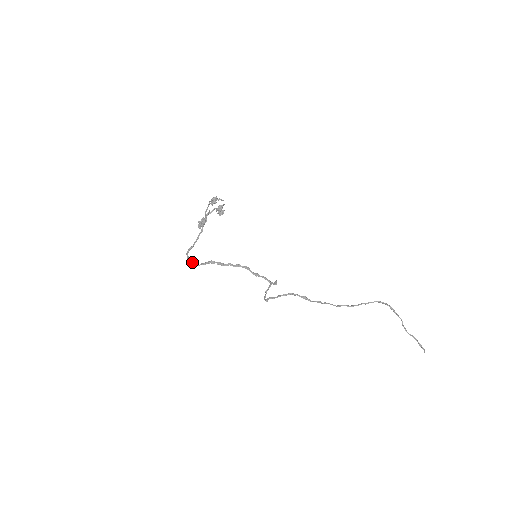
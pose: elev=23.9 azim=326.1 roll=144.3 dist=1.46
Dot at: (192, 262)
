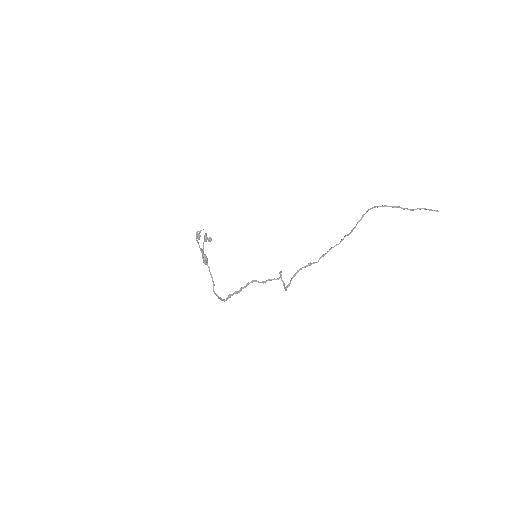
Dot at: (221, 300)
